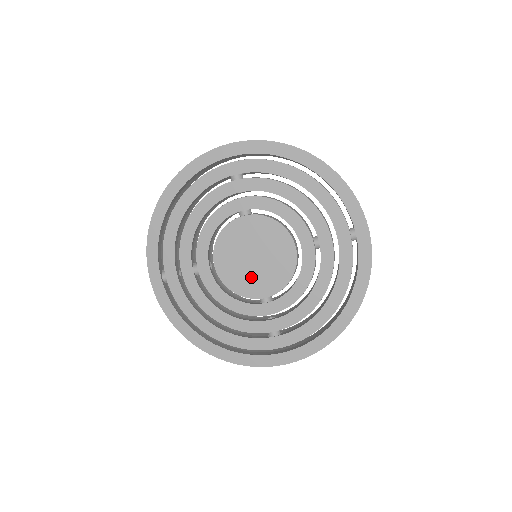
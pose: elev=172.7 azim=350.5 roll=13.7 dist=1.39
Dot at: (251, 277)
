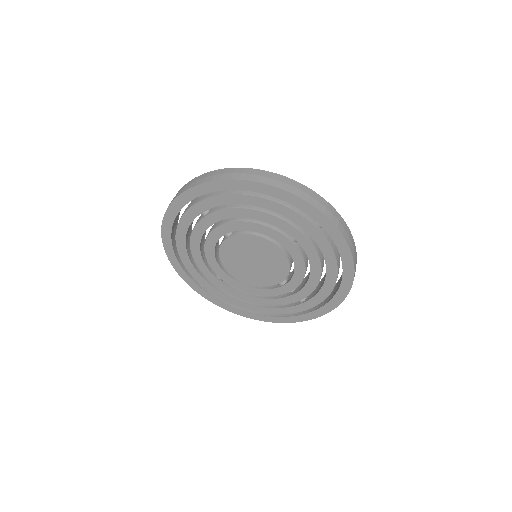
Dot at: (260, 274)
